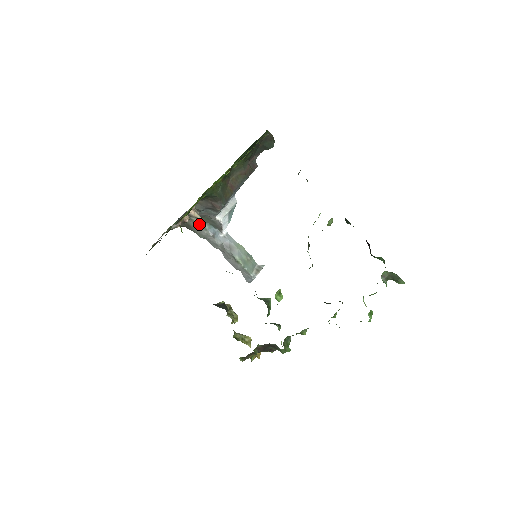
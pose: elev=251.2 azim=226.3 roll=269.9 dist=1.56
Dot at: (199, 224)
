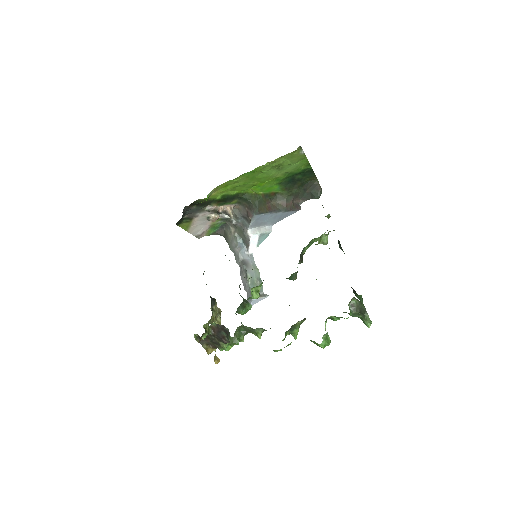
Dot at: (234, 235)
